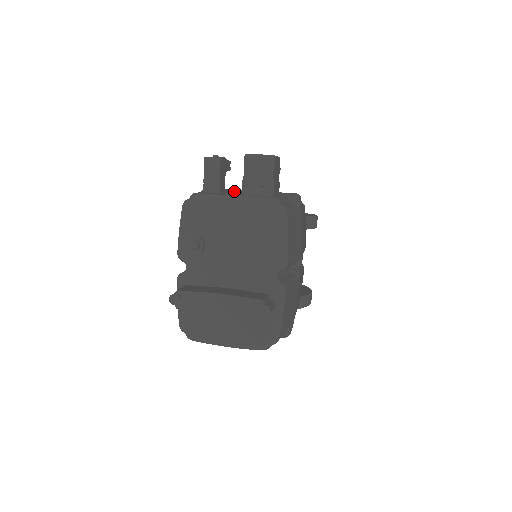
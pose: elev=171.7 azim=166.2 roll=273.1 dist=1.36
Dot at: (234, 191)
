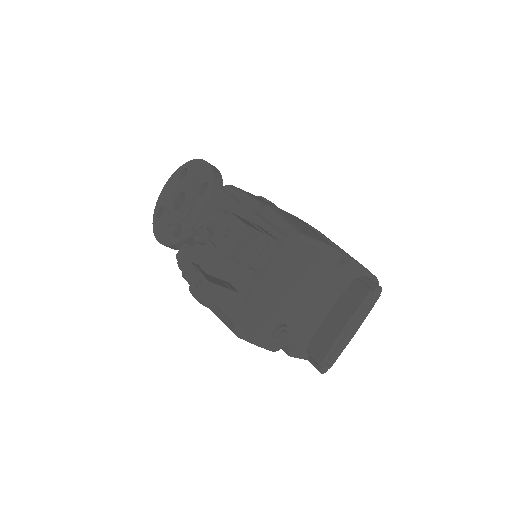
Dot at: (225, 270)
